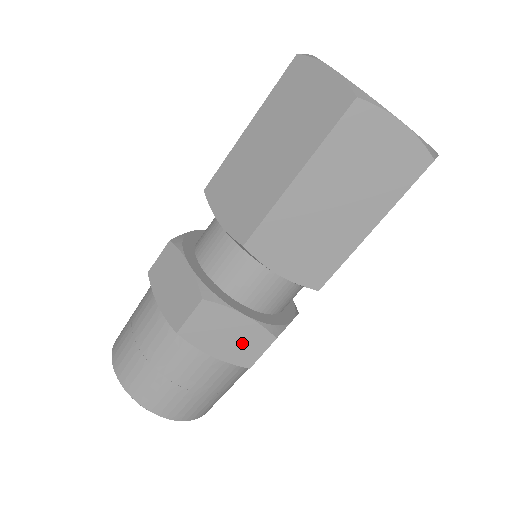
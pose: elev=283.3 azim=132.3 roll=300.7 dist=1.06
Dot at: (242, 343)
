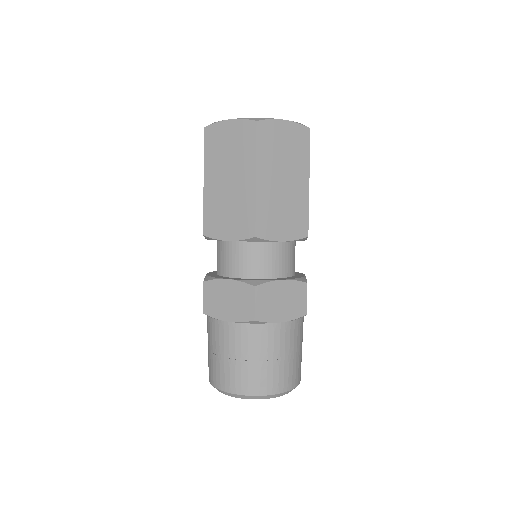
Dot at: (292, 300)
